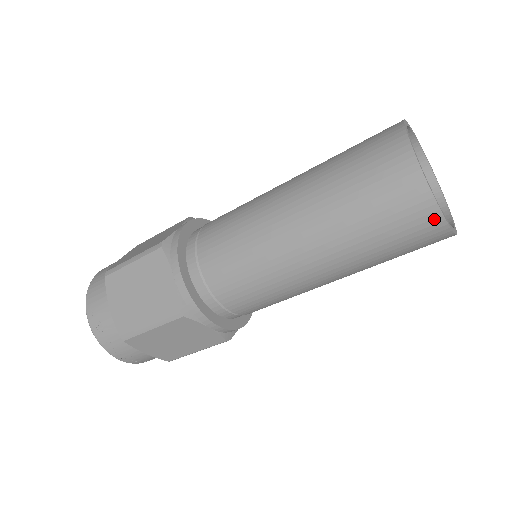
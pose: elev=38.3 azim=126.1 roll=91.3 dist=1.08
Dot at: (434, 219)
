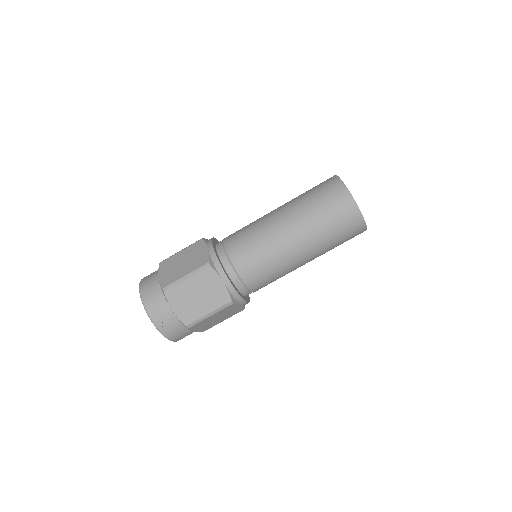
Dot at: (363, 228)
